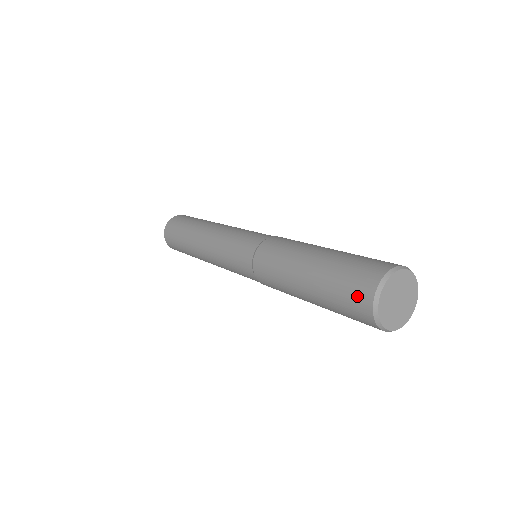
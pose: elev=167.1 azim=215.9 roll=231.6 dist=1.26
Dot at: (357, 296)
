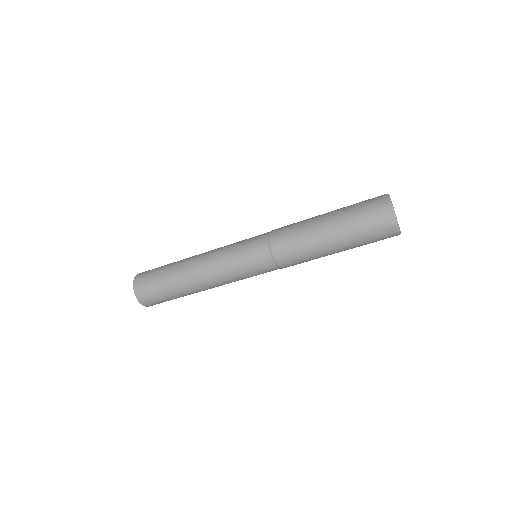
Dot at: (373, 198)
